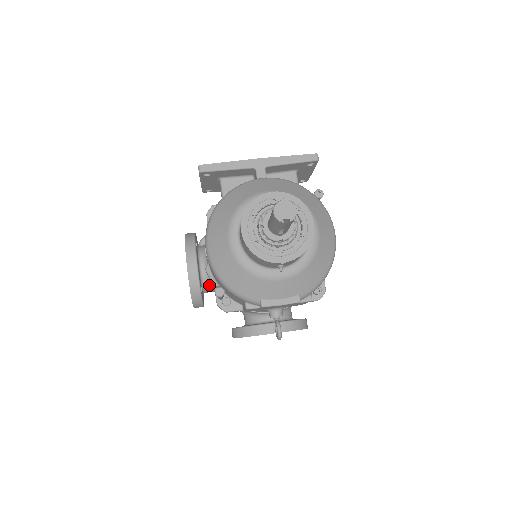
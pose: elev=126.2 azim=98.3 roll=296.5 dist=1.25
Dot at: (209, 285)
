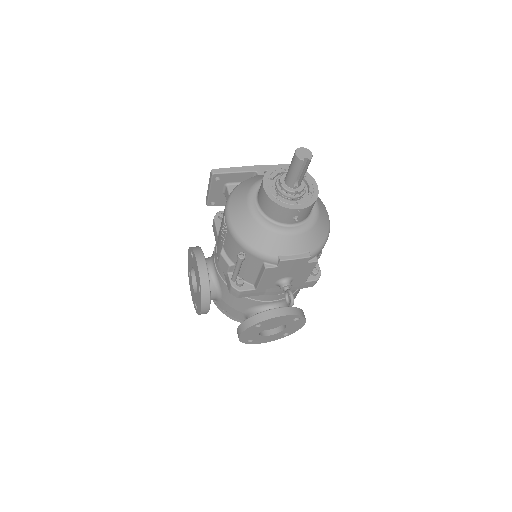
Dot at: (215, 287)
